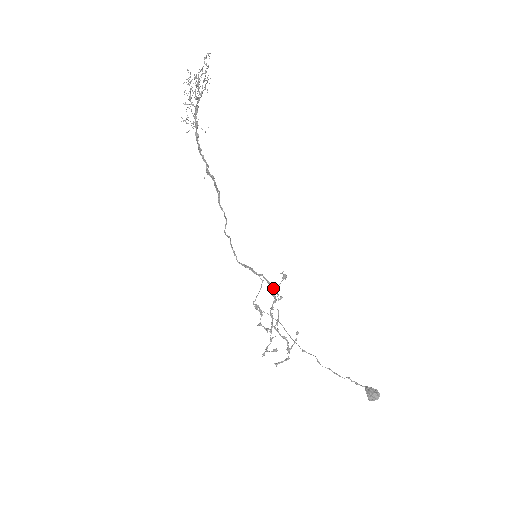
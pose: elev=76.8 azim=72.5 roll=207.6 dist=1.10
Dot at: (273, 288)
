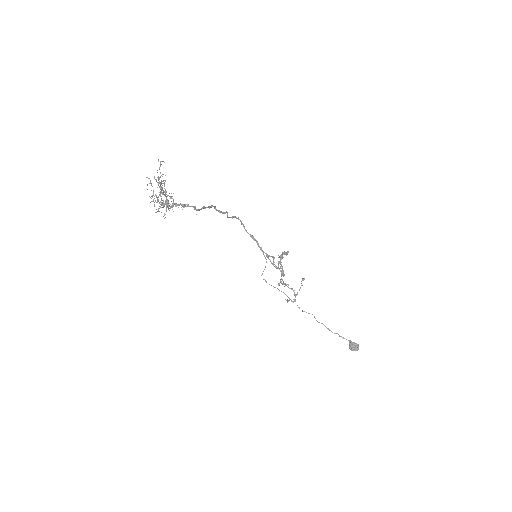
Dot at: (276, 267)
